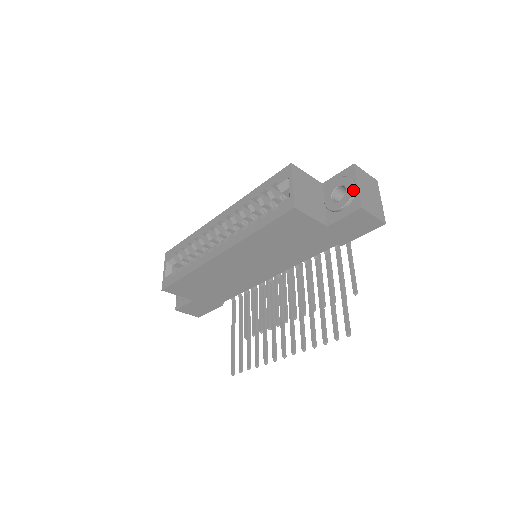
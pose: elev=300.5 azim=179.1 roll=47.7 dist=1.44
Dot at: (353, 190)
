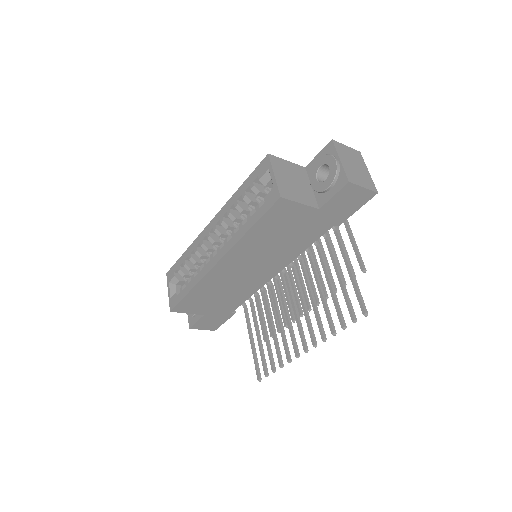
Dot at: (336, 166)
